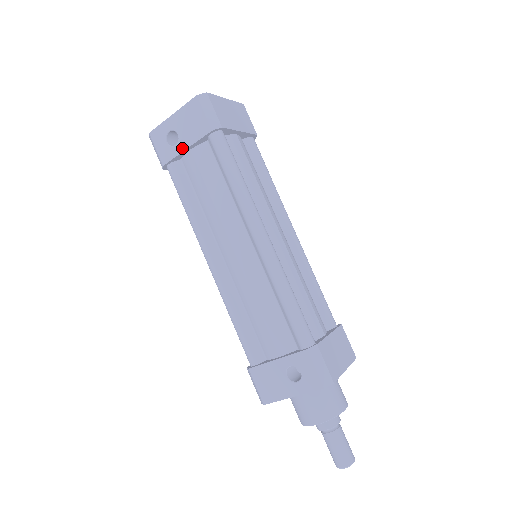
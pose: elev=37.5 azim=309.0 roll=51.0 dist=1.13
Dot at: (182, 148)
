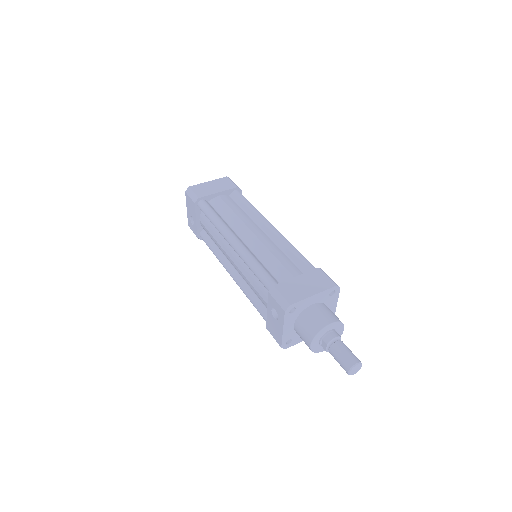
Dot at: (195, 222)
